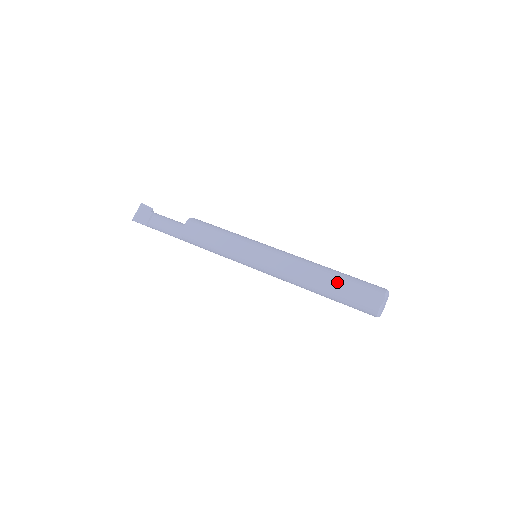
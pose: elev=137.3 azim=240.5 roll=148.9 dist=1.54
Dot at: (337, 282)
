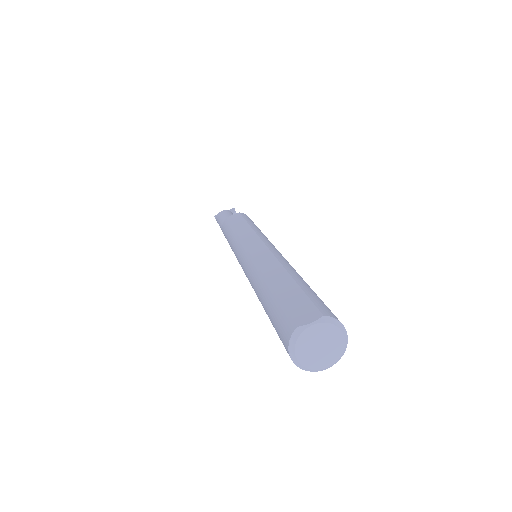
Dot at: (285, 284)
